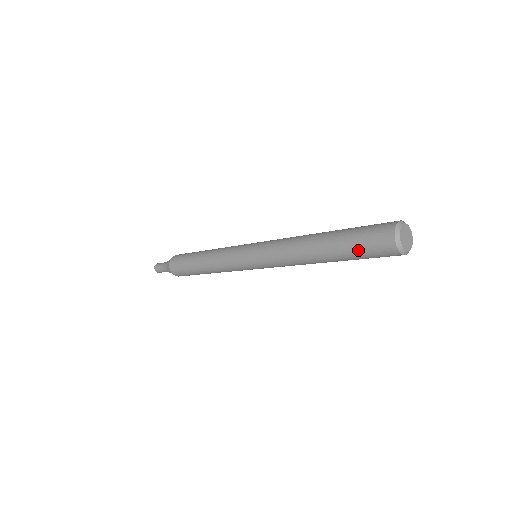
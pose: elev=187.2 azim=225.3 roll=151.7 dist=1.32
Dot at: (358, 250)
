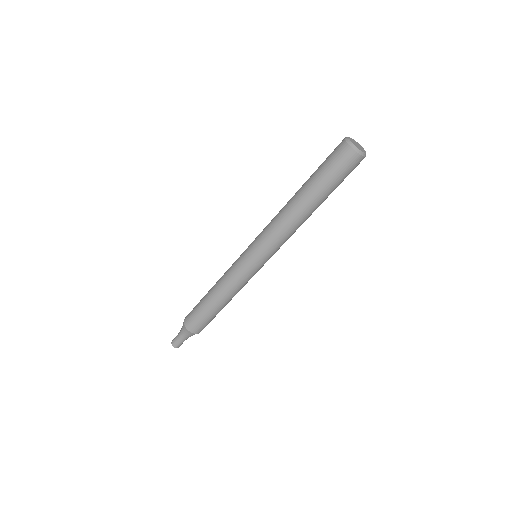
Dot at: (322, 164)
